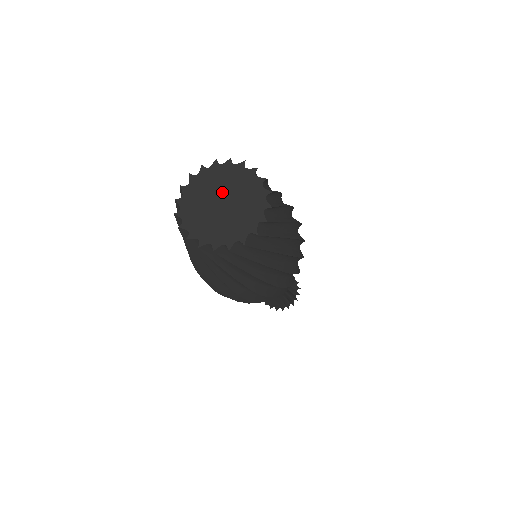
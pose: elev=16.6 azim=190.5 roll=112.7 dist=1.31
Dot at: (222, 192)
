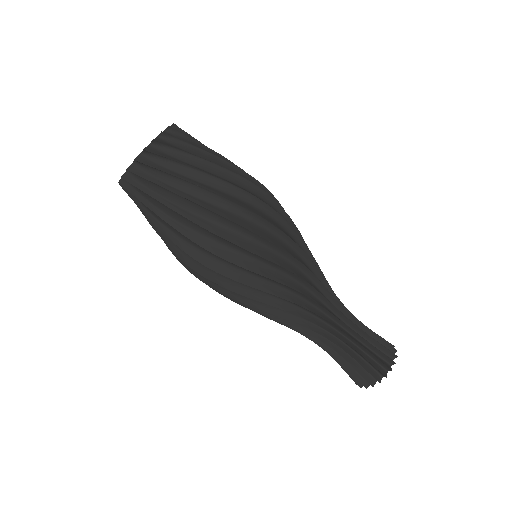
Dot at: occluded
